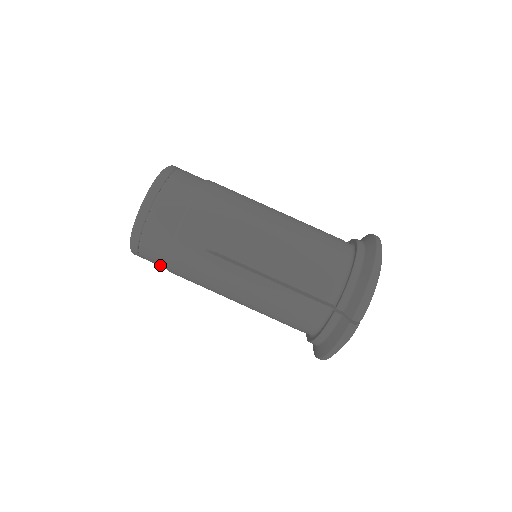
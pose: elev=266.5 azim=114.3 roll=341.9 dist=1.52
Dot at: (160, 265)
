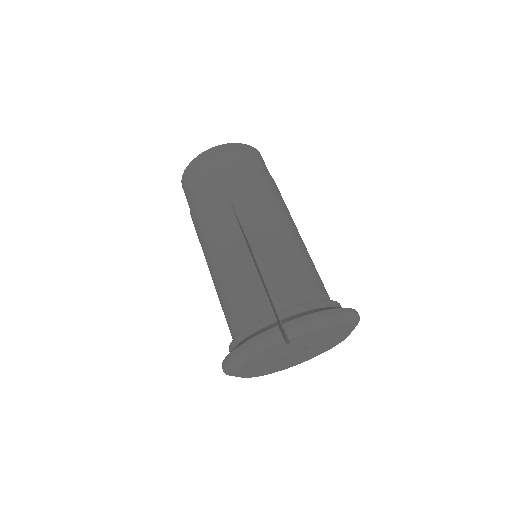
Dot at: (190, 198)
